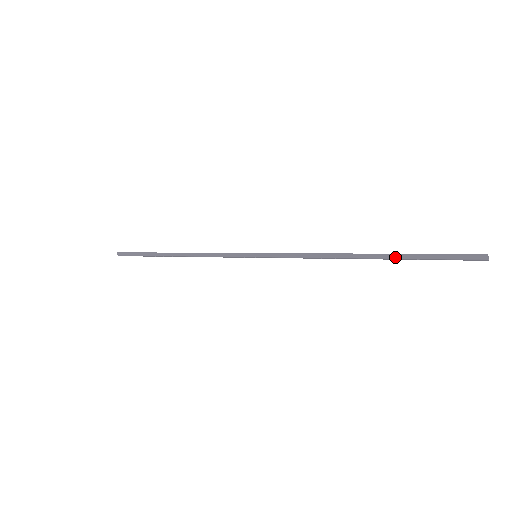
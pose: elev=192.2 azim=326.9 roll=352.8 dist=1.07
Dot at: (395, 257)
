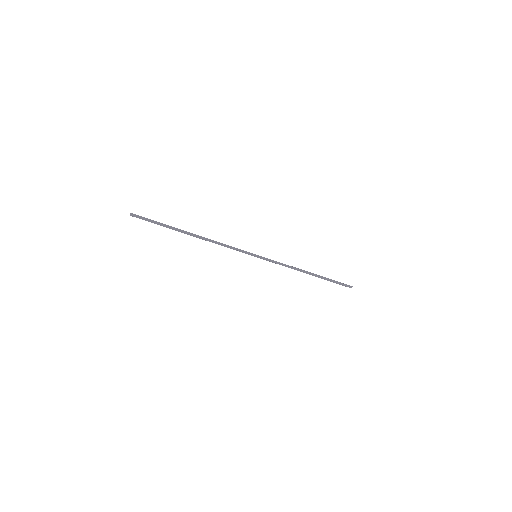
Dot at: (324, 279)
